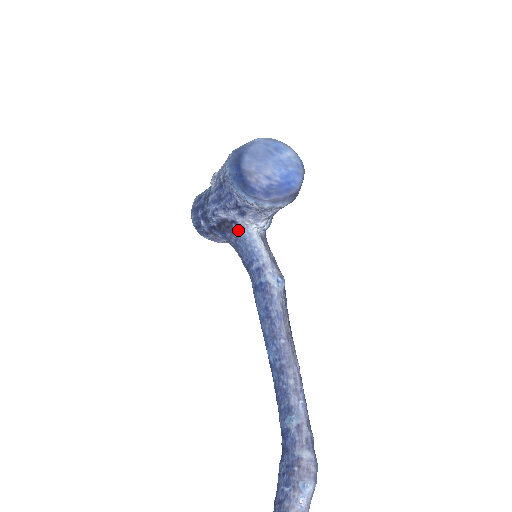
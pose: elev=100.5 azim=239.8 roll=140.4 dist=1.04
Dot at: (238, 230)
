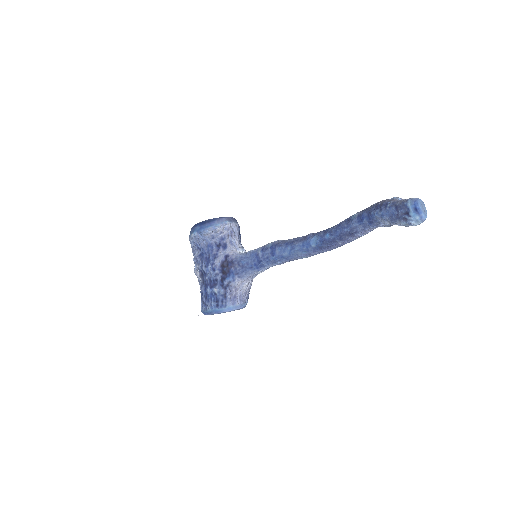
Dot at: (233, 259)
